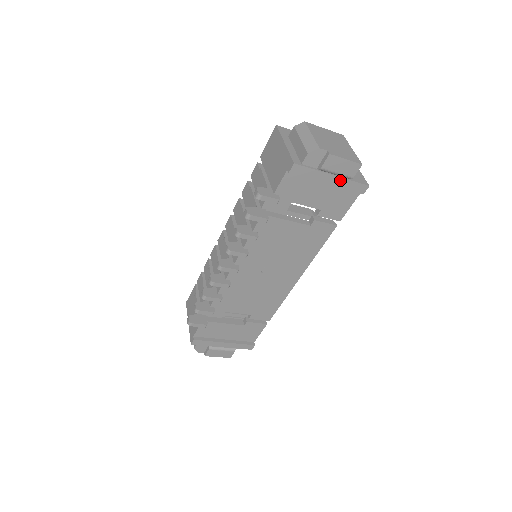
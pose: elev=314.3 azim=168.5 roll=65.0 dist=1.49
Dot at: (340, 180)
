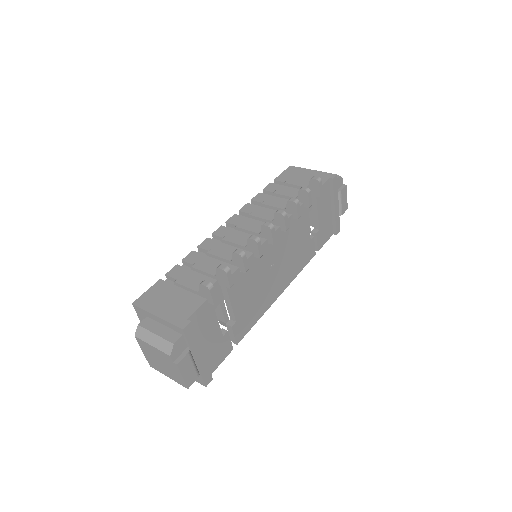
Dot at: (338, 211)
